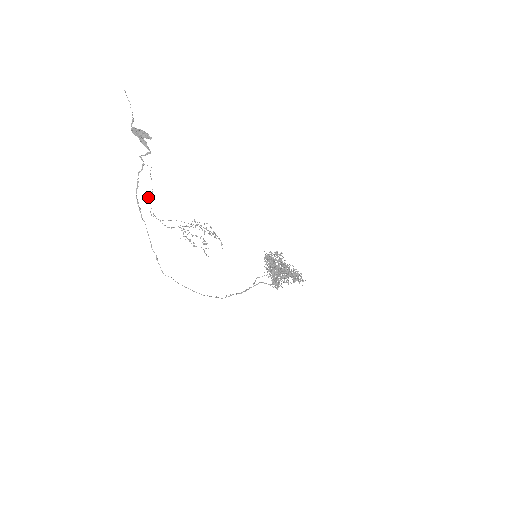
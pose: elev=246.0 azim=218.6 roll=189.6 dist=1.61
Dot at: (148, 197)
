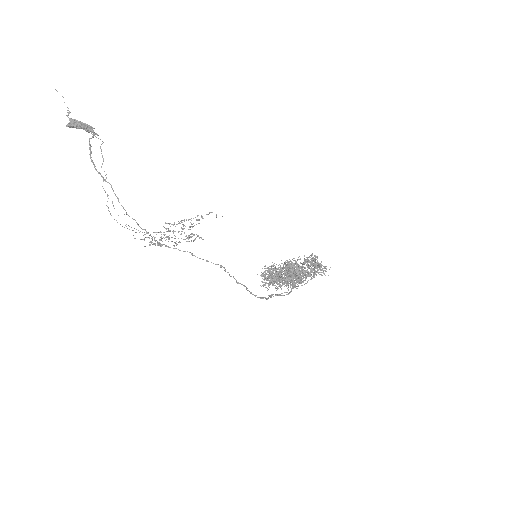
Dot at: occluded
